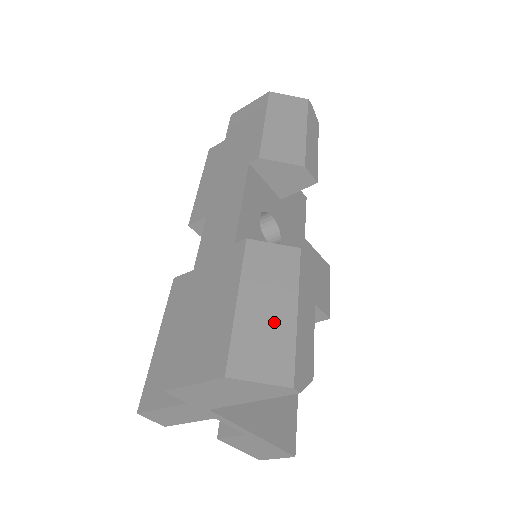
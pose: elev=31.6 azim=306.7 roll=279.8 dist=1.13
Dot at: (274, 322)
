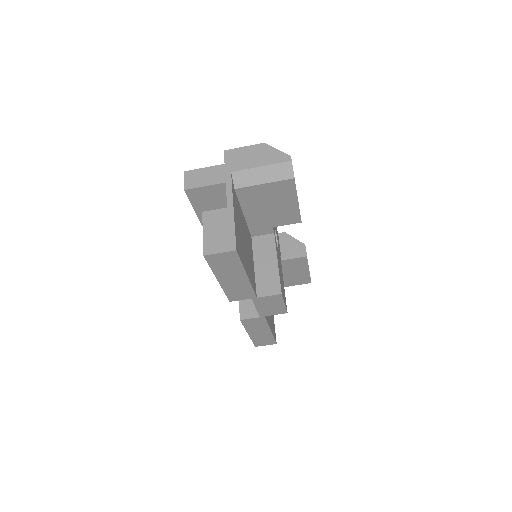
Dot at: occluded
